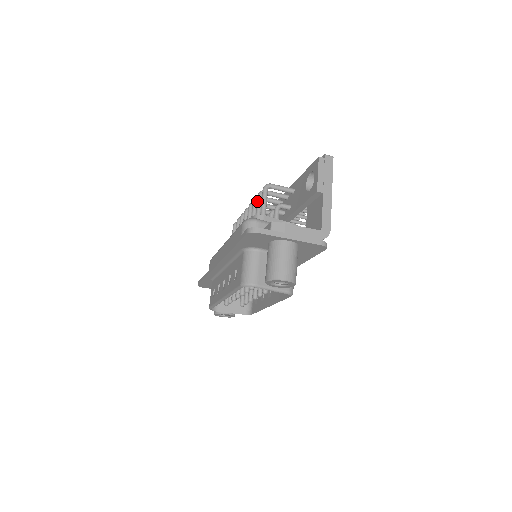
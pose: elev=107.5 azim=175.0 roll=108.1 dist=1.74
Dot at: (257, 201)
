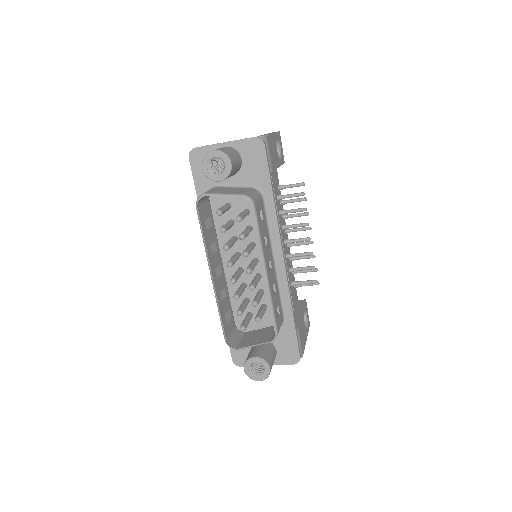
Dot at: occluded
